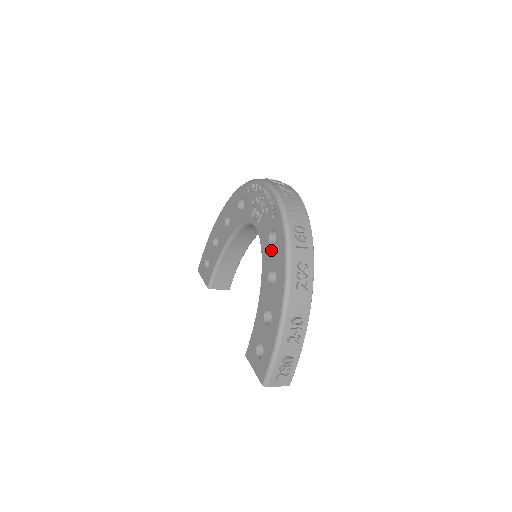
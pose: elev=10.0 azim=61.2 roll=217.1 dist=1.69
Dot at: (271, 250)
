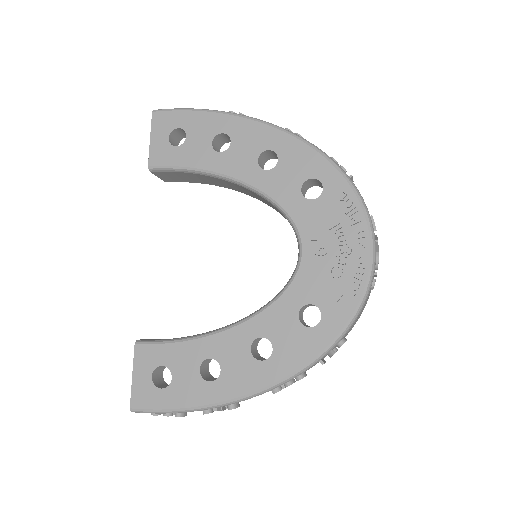
Dot at: (293, 324)
